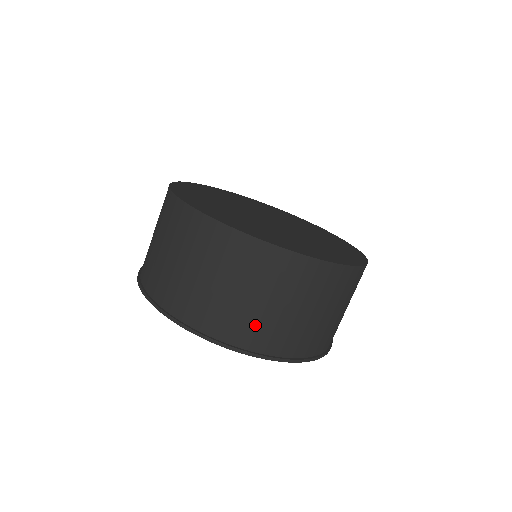
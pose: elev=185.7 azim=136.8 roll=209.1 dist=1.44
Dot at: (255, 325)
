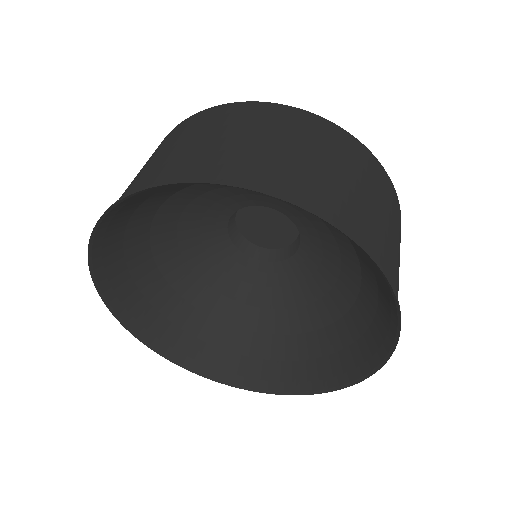
Dot at: (373, 229)
